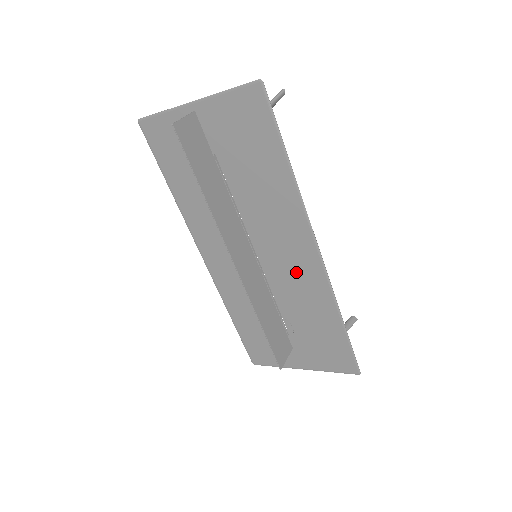
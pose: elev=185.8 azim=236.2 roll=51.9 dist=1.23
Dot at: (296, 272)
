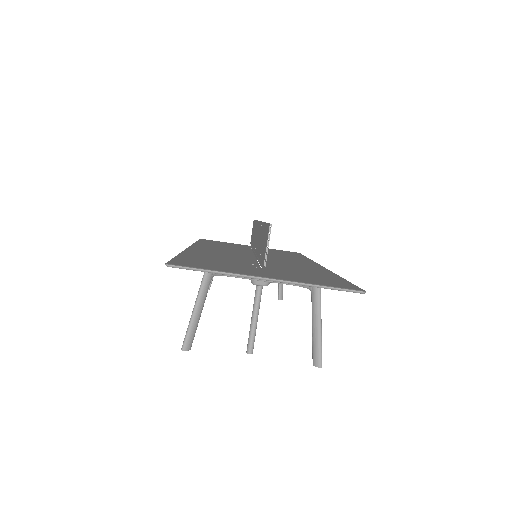
Dot at: occluded
